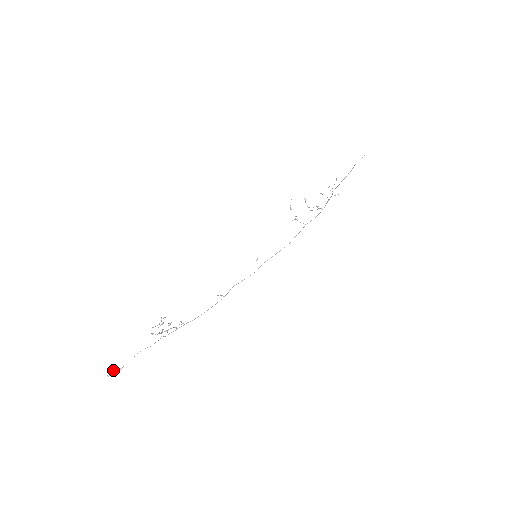
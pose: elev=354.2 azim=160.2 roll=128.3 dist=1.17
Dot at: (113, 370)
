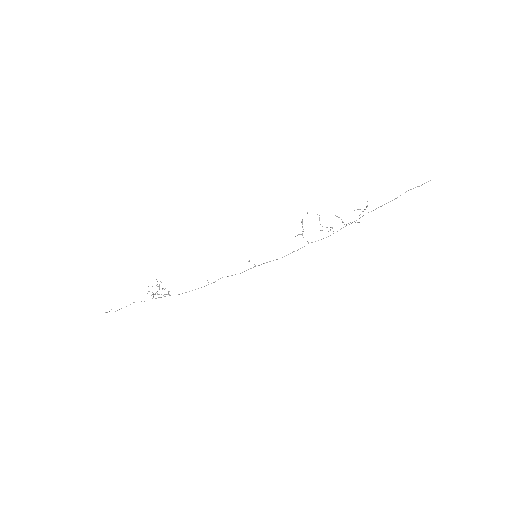
Dot at: (111, 309)
